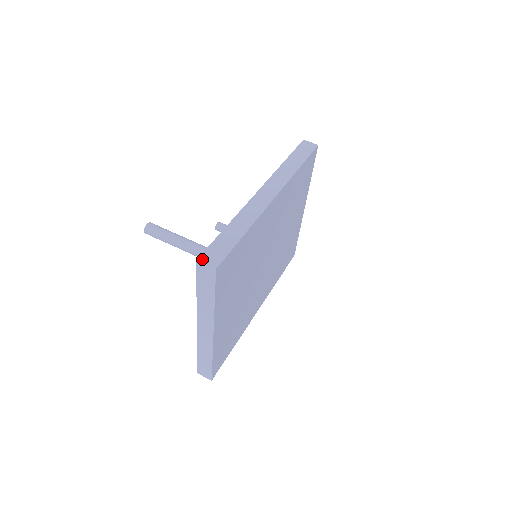
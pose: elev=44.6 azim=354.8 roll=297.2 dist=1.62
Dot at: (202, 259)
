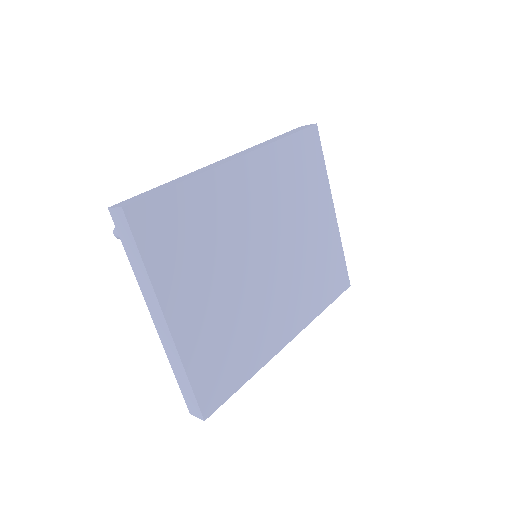
Dot at: (114, 206)
